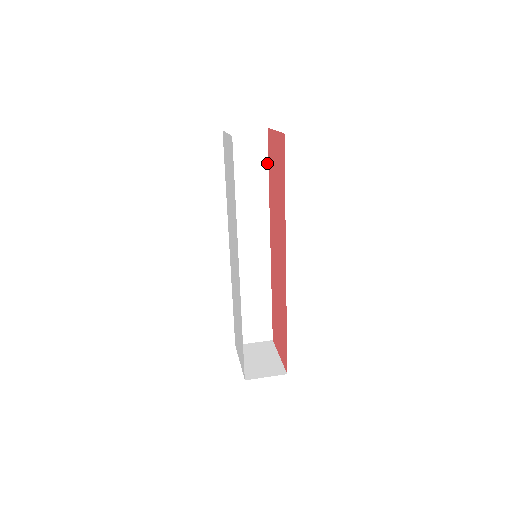
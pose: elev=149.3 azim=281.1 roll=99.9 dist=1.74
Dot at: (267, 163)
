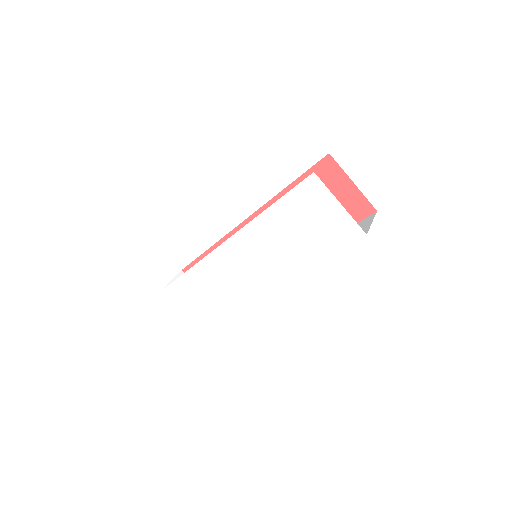
Dot at: (301, 175)
